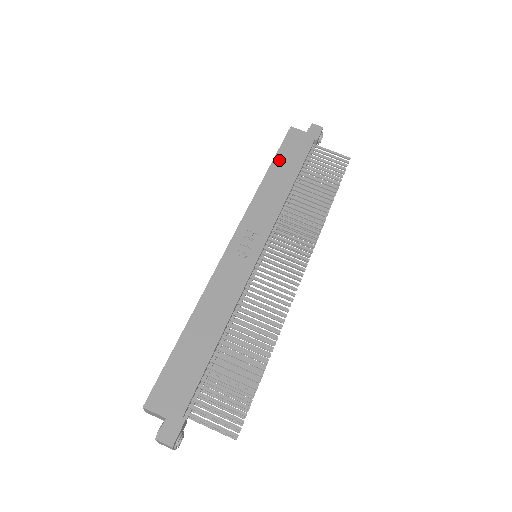
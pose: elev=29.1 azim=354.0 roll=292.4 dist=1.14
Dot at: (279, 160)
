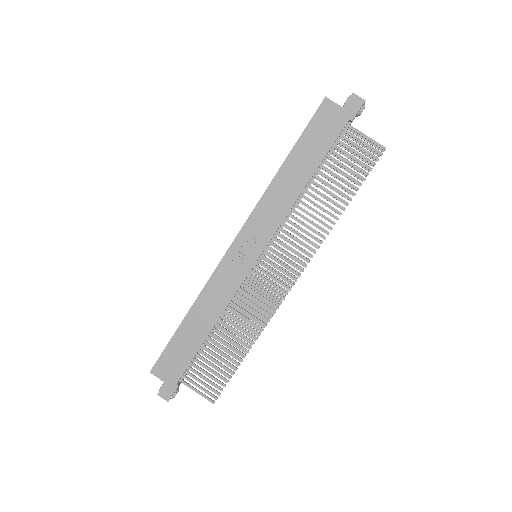
Dot at: (300, 148)
